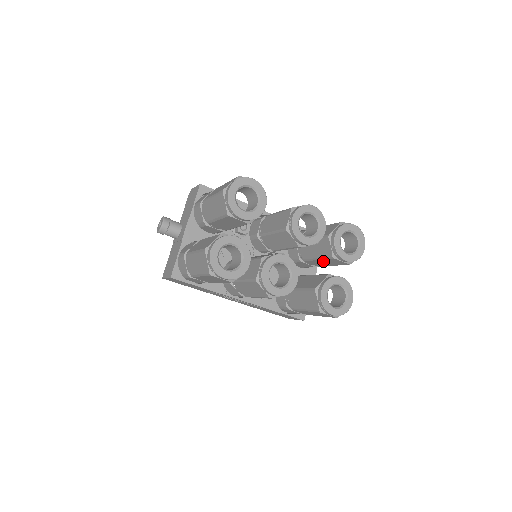
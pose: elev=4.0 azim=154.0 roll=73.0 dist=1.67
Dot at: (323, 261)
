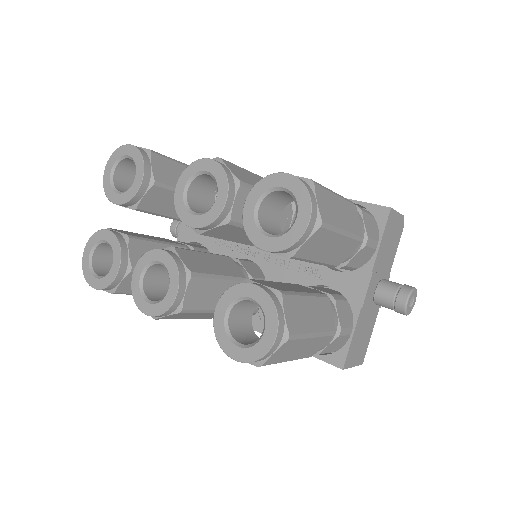
Dot at: occluded
